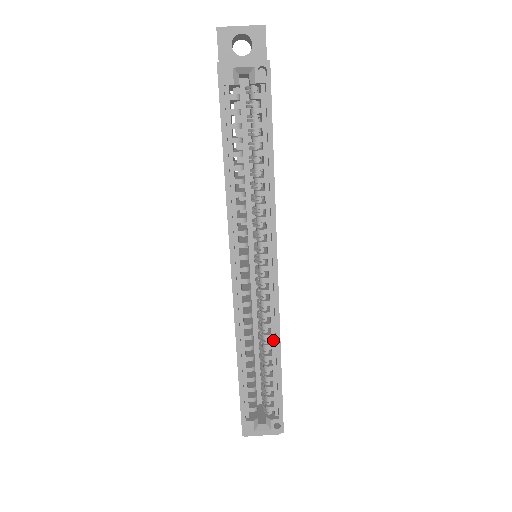
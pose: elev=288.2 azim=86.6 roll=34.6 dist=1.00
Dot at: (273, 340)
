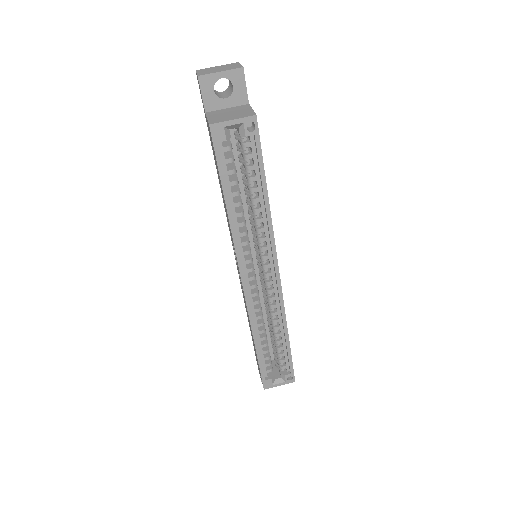
Dot at: (280, 323)
